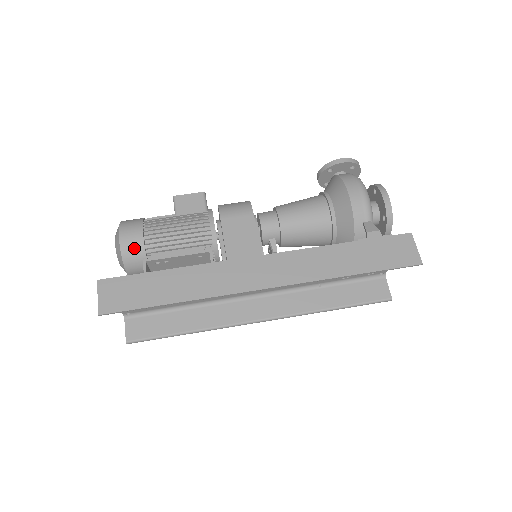
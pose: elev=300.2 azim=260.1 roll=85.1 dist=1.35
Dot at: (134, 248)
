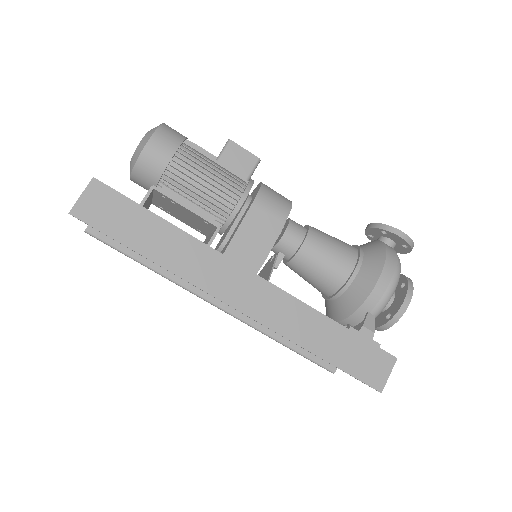
Dot at: (153, 164)
